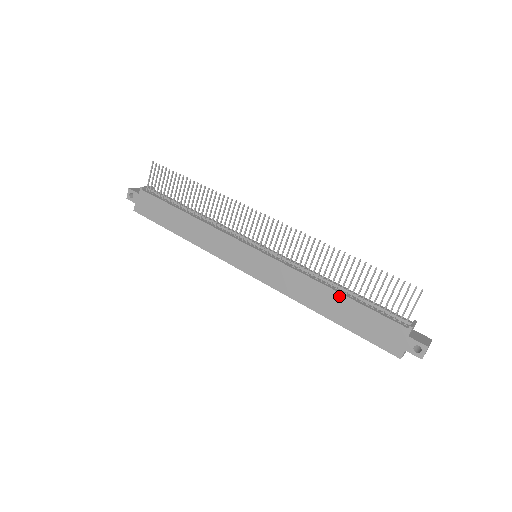
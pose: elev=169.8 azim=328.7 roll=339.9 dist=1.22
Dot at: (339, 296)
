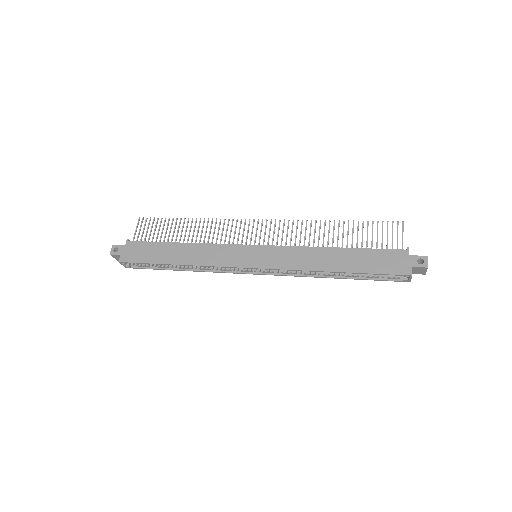
Dot at: (342, 250)
